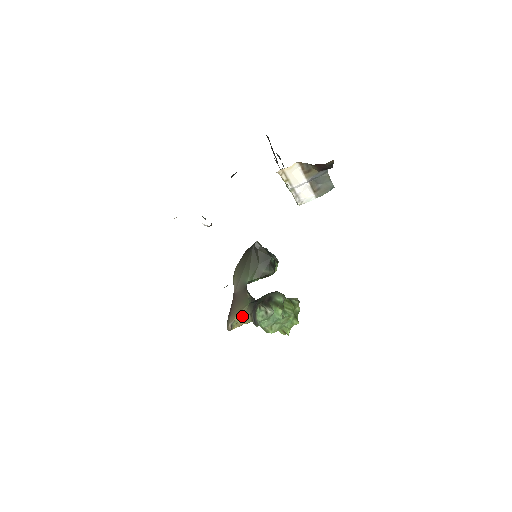
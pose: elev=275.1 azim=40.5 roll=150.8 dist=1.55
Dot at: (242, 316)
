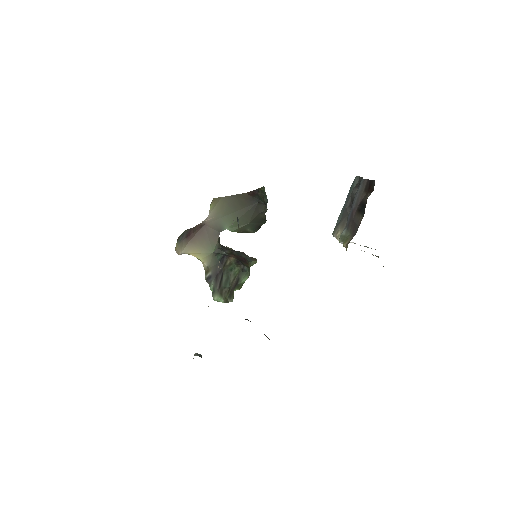
Dot at: (199, 257)
